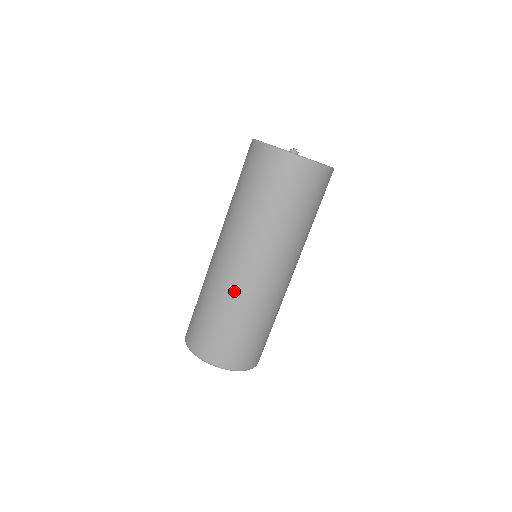
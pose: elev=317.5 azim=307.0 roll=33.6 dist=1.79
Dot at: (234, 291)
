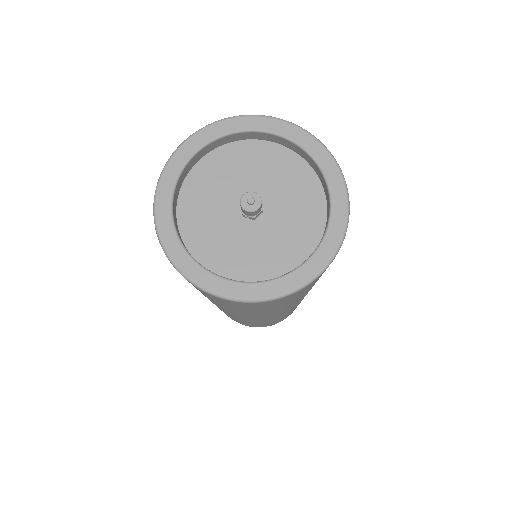
Dot at: (267, 321)
